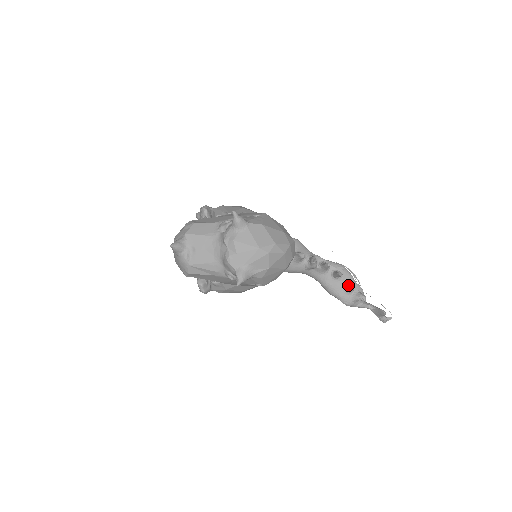
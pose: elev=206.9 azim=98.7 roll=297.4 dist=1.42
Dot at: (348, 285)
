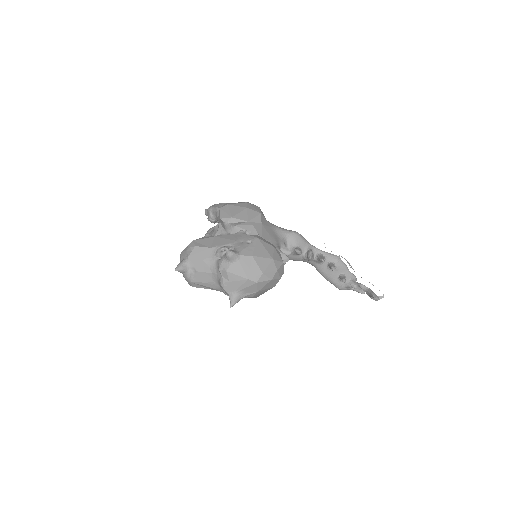
Dot at: (342, 275)
